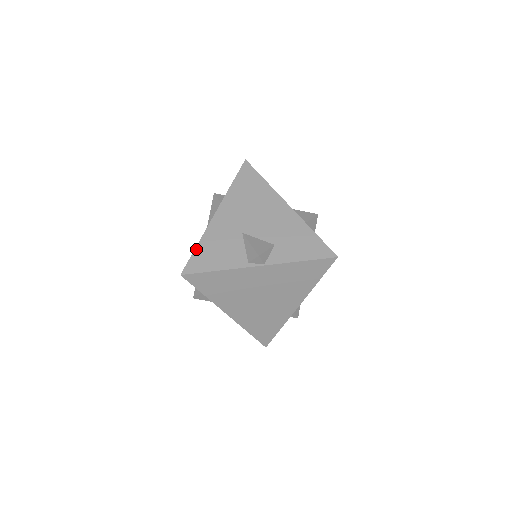
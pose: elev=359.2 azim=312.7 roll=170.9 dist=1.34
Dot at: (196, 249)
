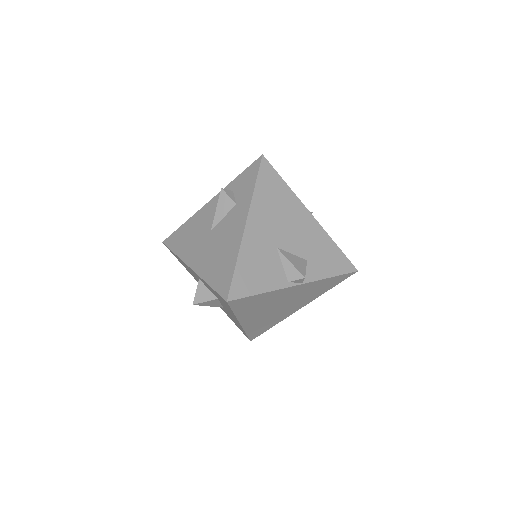
Dot at: (236, 269)
